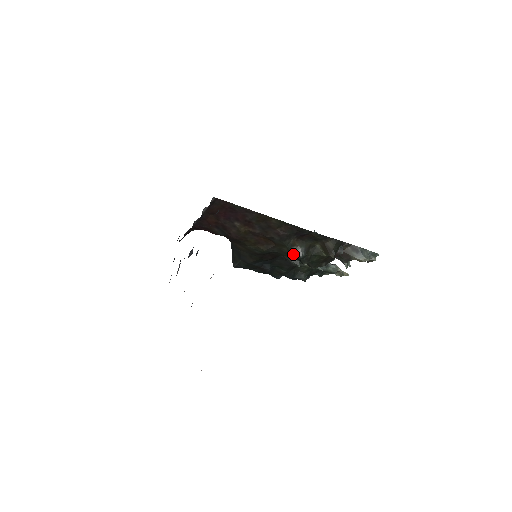
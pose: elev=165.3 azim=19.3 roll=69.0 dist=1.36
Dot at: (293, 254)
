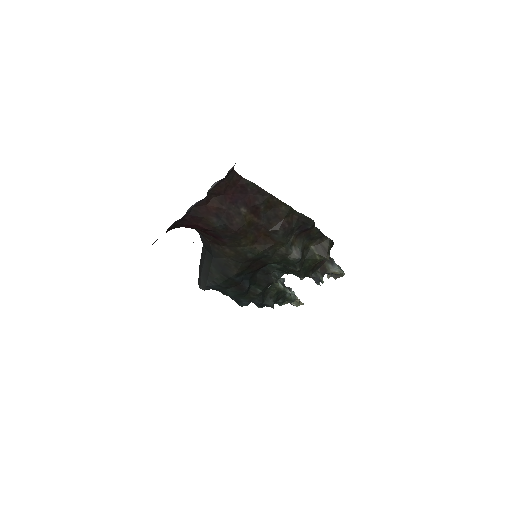
Dot at: (291, 255)
